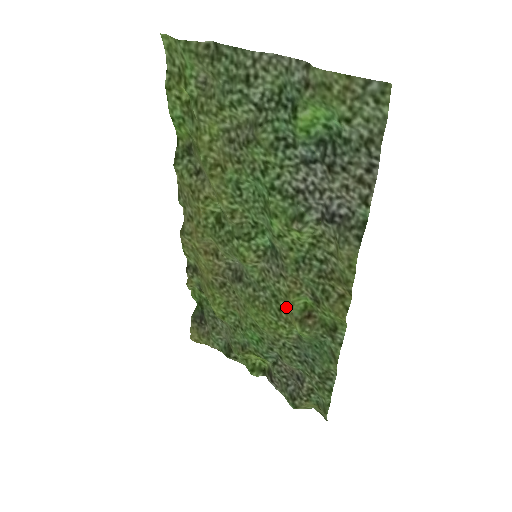
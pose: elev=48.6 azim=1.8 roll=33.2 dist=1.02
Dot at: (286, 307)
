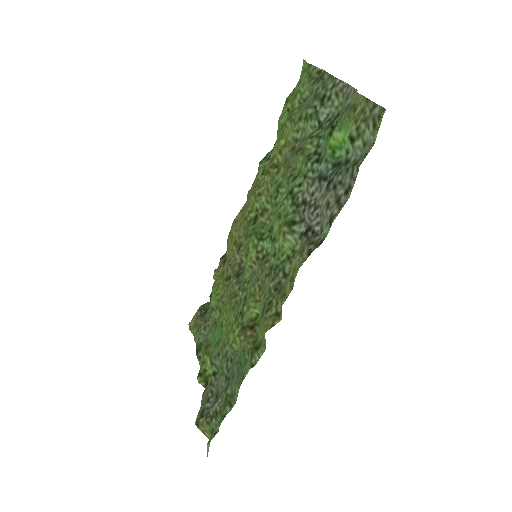
Dot at: (245, 312)
